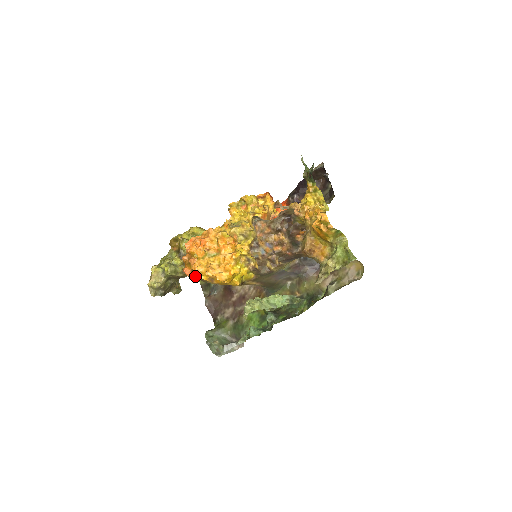
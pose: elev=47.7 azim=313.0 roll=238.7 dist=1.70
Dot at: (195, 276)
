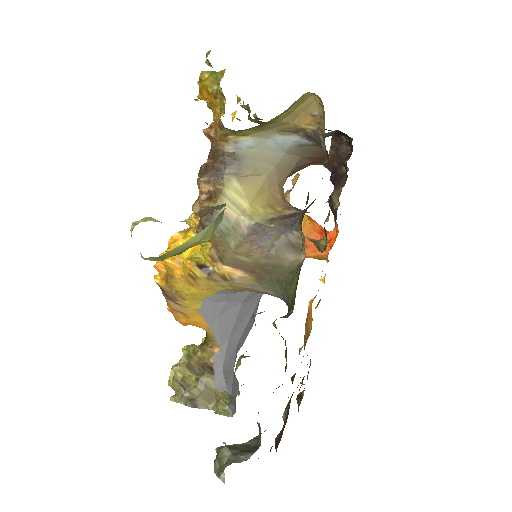
Dot at: occluded
